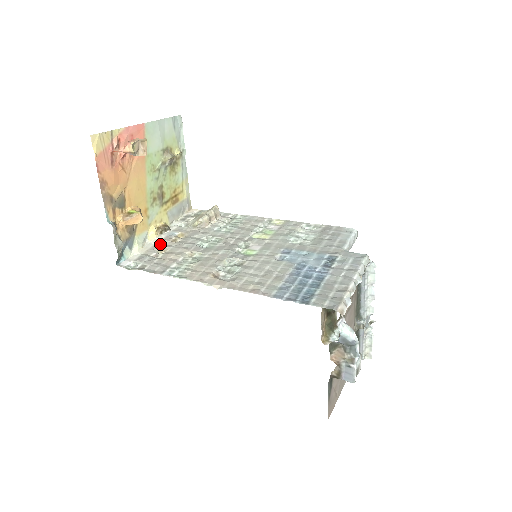
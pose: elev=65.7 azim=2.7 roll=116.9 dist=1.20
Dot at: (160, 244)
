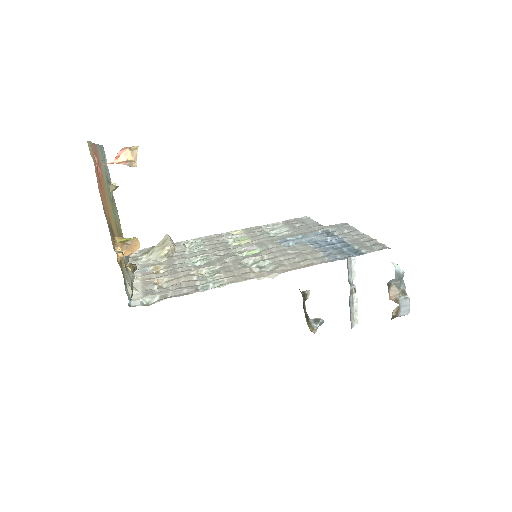
Dot at: (149, 279)
